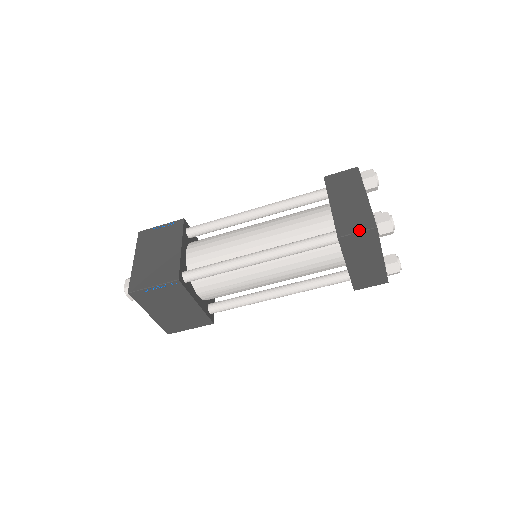
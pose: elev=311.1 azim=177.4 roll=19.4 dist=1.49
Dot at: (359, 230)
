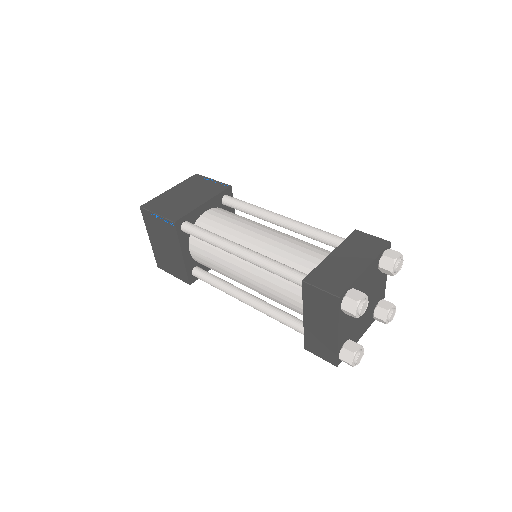
Dot at: (324, 288)
